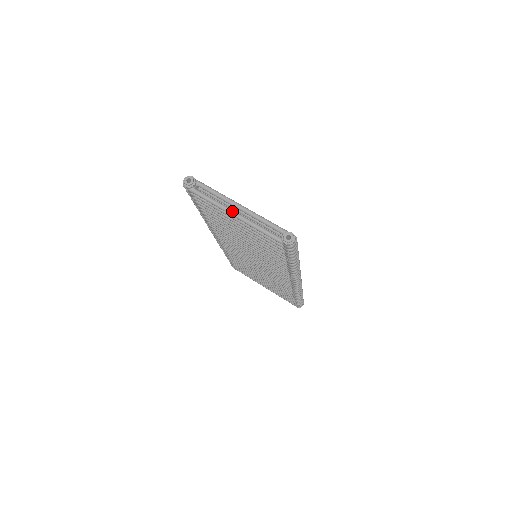
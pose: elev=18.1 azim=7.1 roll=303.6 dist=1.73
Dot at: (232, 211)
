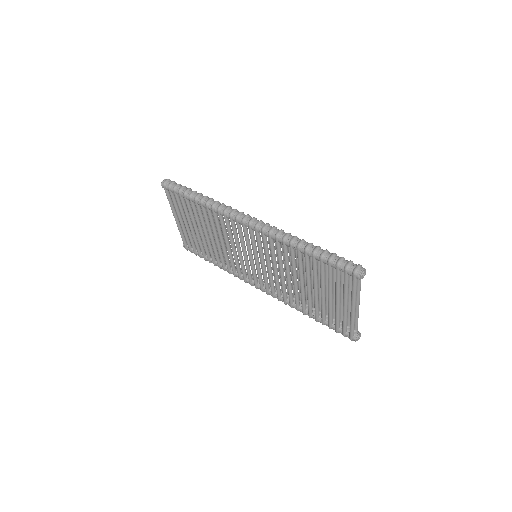
Dot at: occluded
